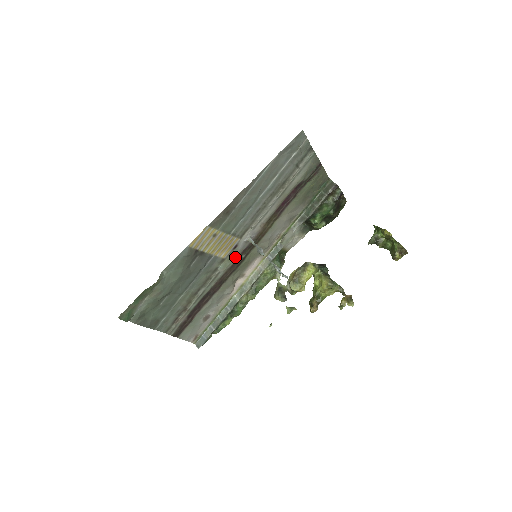
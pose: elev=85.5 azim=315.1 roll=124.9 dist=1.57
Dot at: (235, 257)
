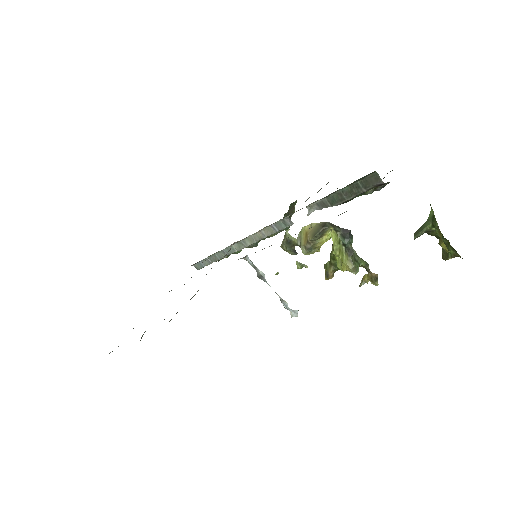
Dot at: occluded
